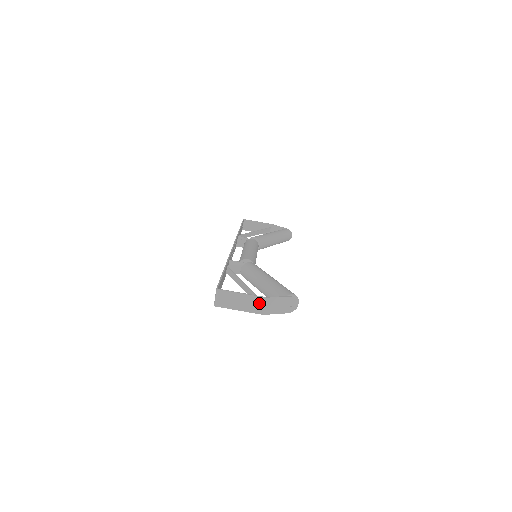
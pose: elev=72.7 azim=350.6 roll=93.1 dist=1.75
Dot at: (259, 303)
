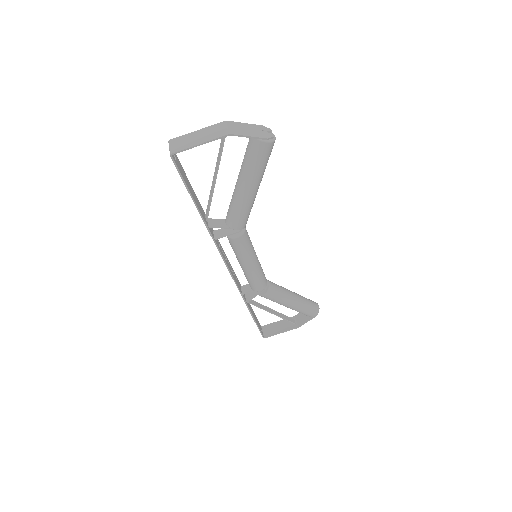
Dot at: (220, 128)
